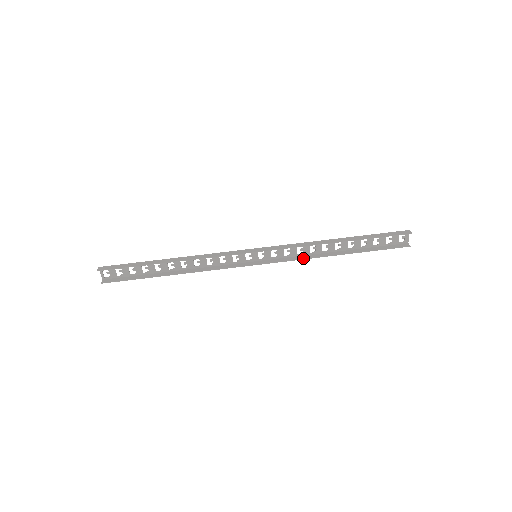
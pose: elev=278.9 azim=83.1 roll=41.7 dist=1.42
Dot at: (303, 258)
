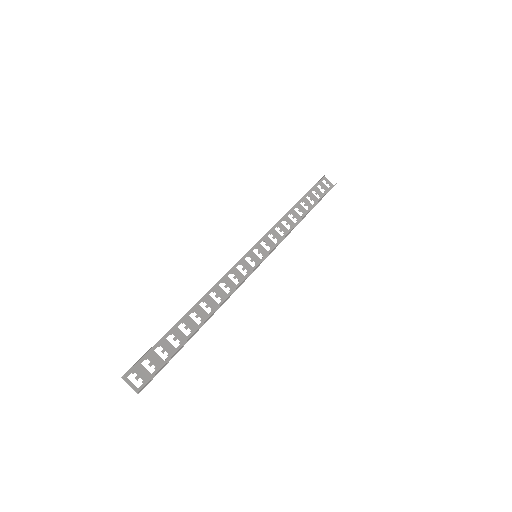
Dot at: (289, 233)
